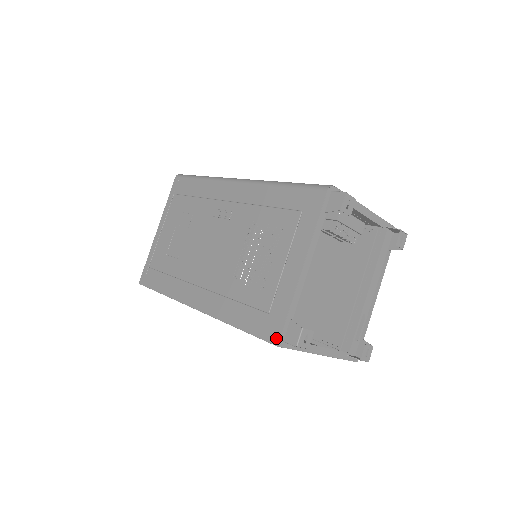
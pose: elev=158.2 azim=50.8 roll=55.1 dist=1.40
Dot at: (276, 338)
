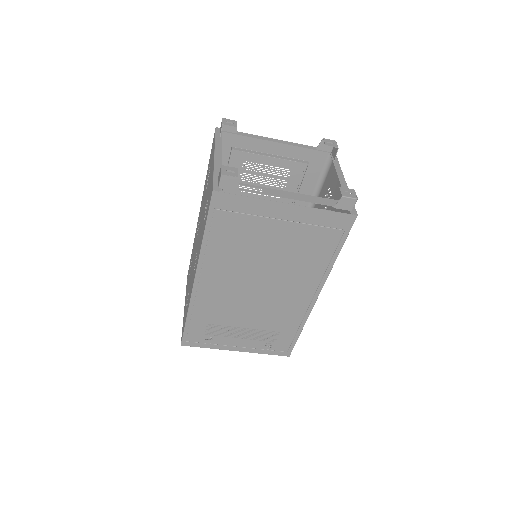
Dot at: occluded
